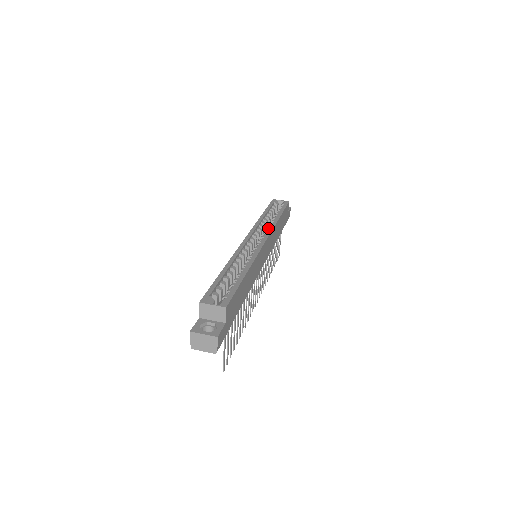
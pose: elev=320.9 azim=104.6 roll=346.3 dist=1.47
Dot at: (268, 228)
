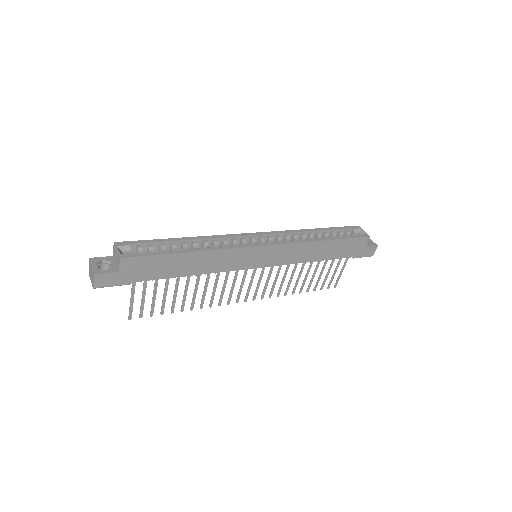
Dot at: (296, 241)
